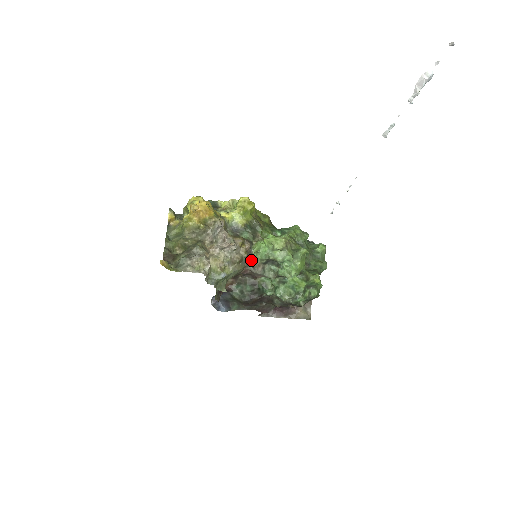
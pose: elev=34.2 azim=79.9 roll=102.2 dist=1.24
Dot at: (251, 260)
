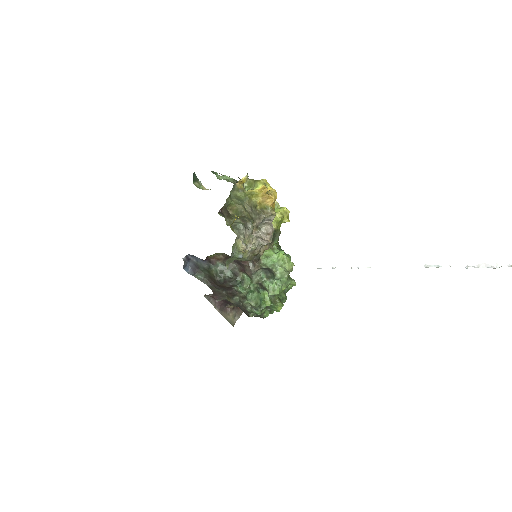
Dot at: (259, 259)
